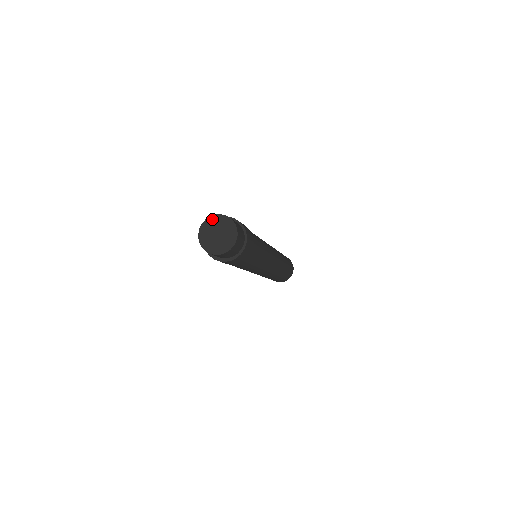
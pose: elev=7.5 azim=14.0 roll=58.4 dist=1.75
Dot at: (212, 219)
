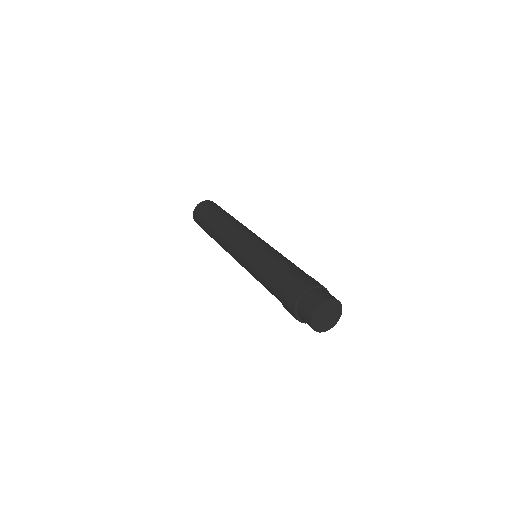
Dot at: (315, 317)
